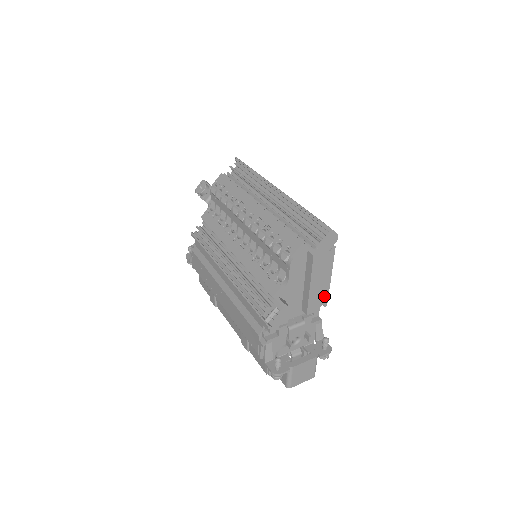
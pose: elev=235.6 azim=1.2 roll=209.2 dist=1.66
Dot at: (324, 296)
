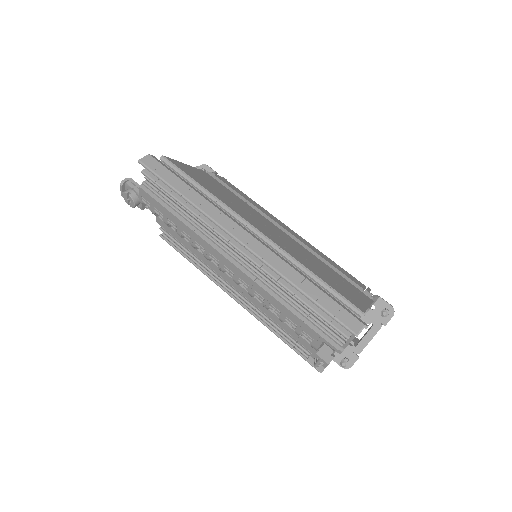
Dot at: occluded
